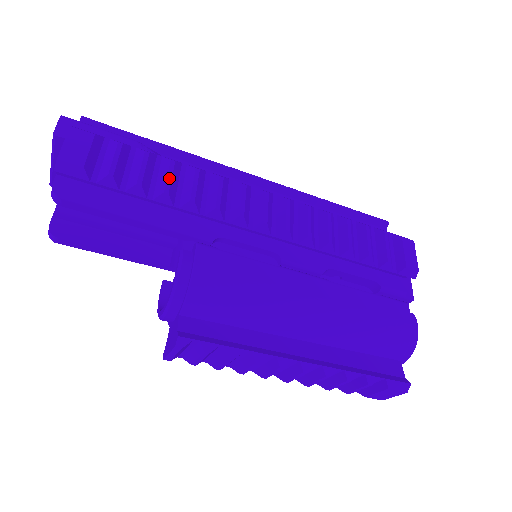
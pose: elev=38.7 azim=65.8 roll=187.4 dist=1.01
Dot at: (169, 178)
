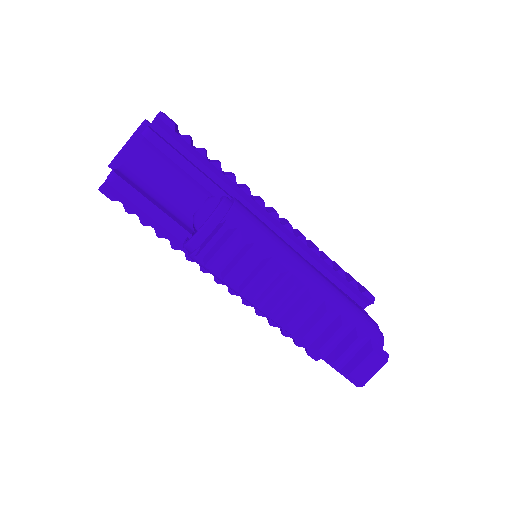
Dot at: occluded
